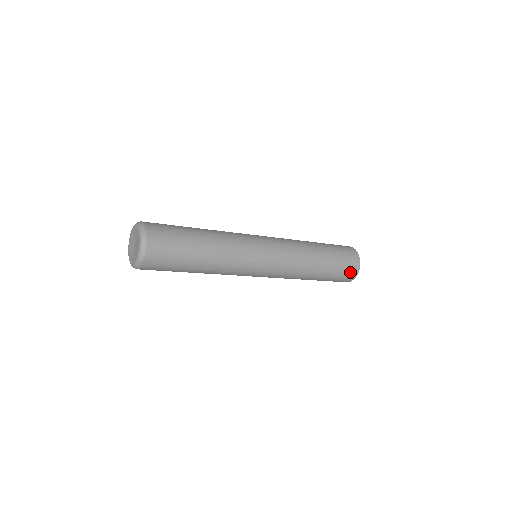
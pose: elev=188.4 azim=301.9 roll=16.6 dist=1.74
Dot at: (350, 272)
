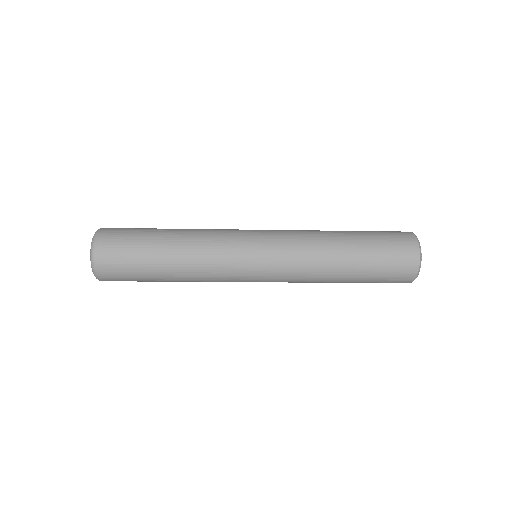
Dot at: (397, 282)
